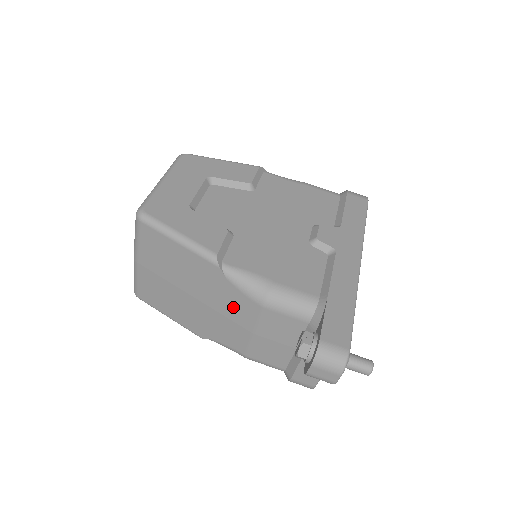
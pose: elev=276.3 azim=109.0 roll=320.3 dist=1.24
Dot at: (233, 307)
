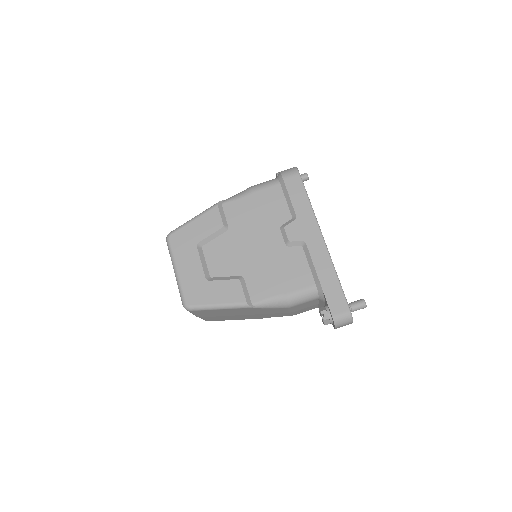
Dot at: (272, 311)
